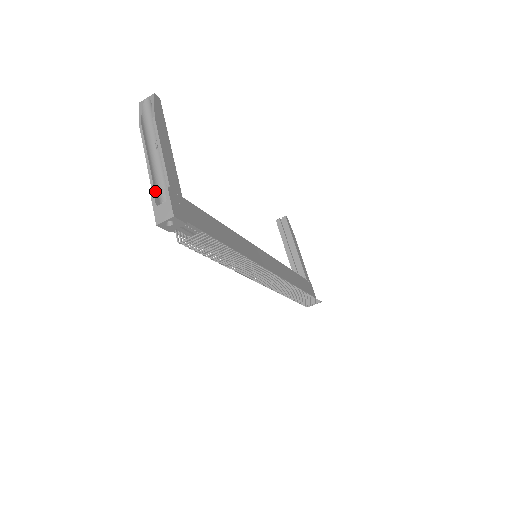
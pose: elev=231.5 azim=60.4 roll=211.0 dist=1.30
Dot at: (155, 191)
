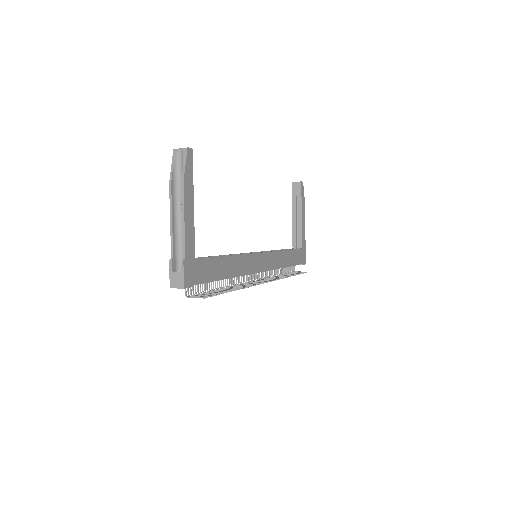
Dot at: (173, 254)
